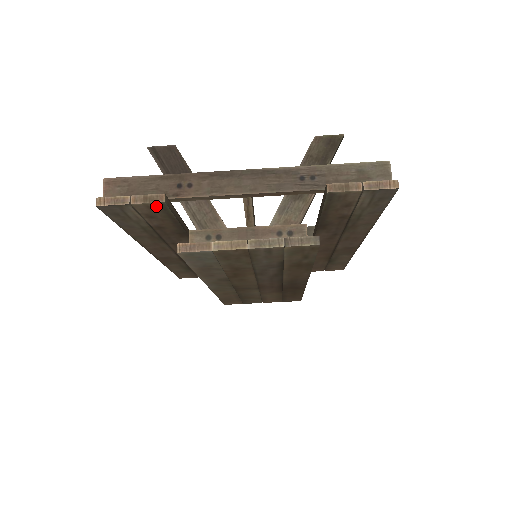
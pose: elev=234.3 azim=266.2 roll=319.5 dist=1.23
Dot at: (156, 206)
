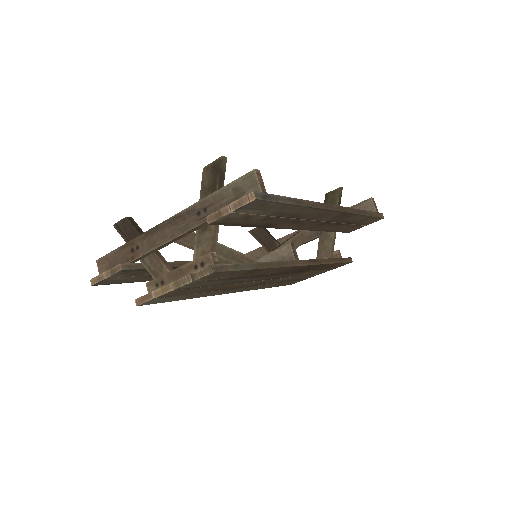
Dot at: (122, 272)
